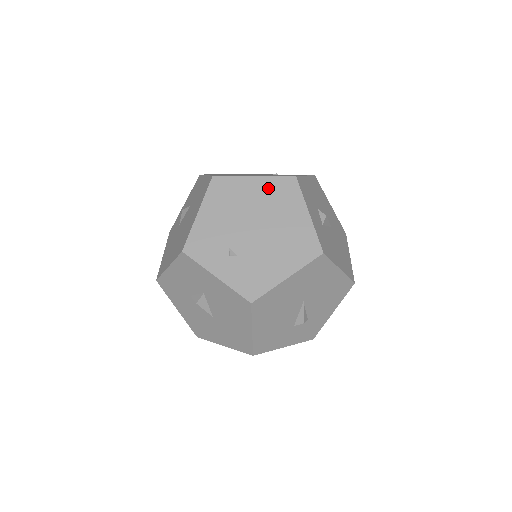
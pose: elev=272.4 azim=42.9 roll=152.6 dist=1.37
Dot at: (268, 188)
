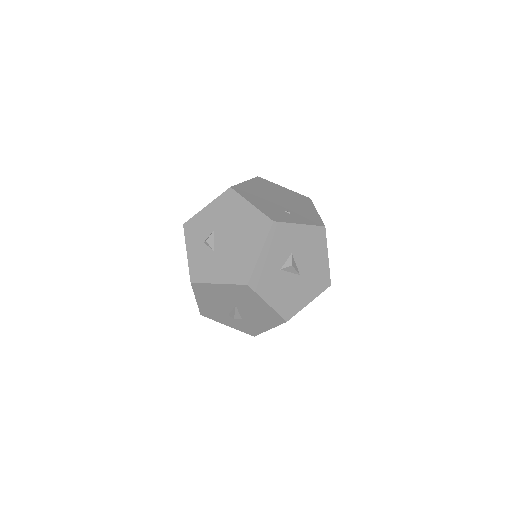
Dot at: (257, 184)
